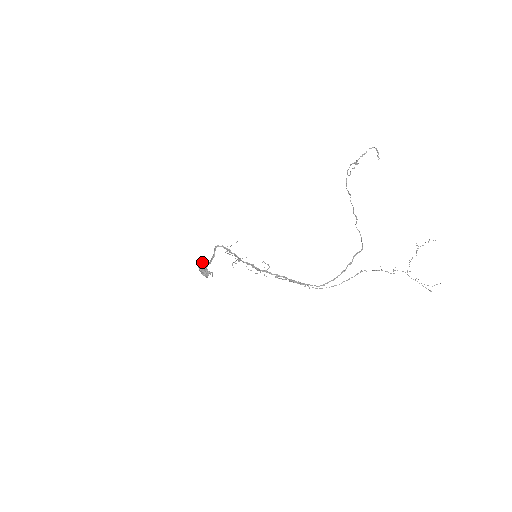
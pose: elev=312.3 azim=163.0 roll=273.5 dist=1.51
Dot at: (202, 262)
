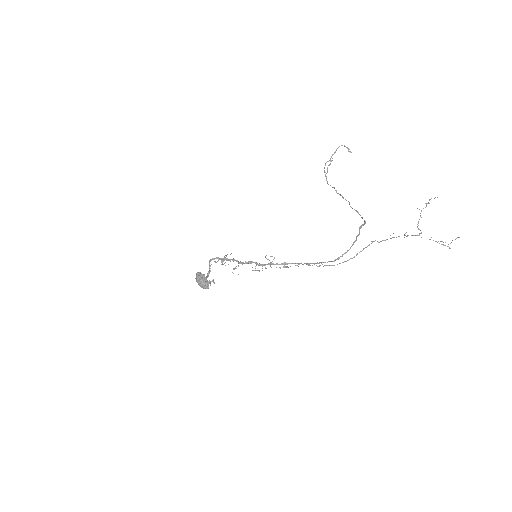
Dot at: (199, 273)
